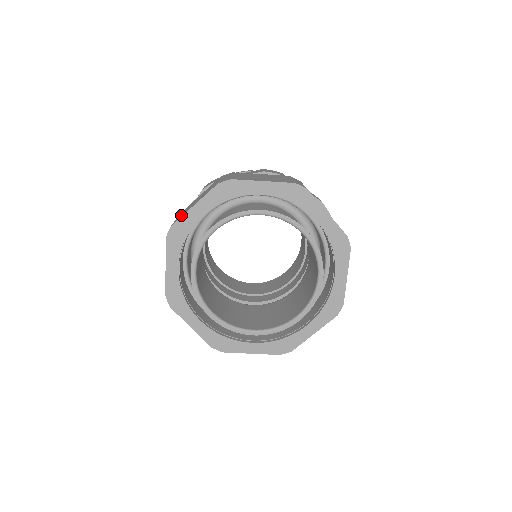
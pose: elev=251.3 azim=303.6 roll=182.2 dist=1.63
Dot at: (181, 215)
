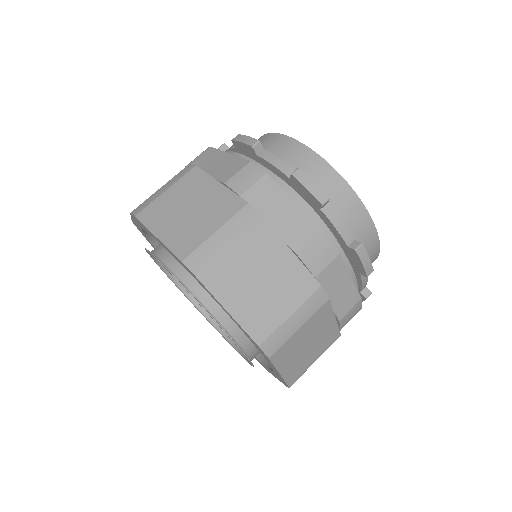
Dot at: (157, 211)
